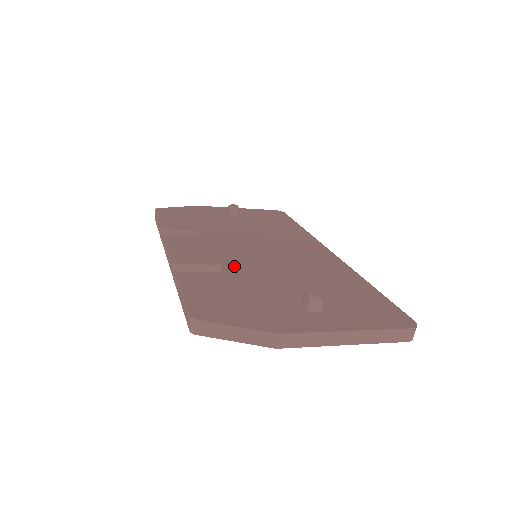
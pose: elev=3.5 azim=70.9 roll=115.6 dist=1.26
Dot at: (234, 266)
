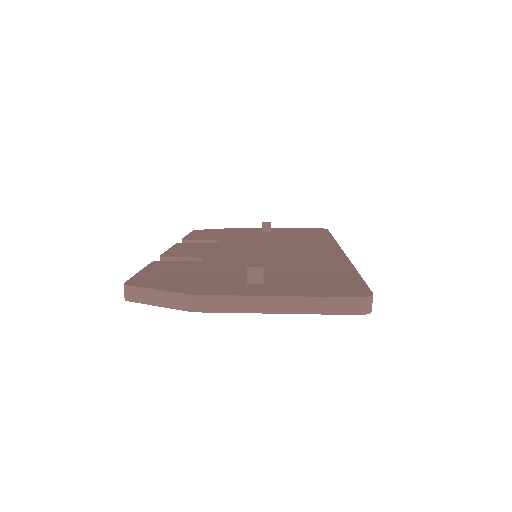
Dot at: (215, 258)
